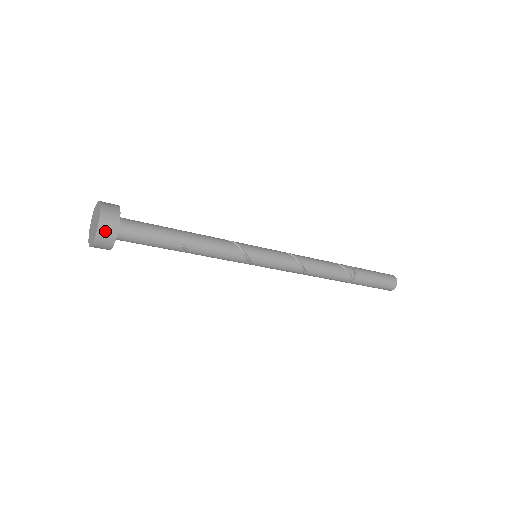
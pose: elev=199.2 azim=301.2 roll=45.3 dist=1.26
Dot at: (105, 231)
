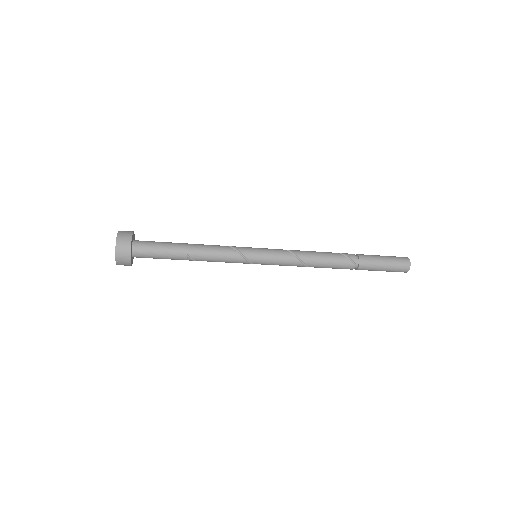
Dot at: (121, 252)
